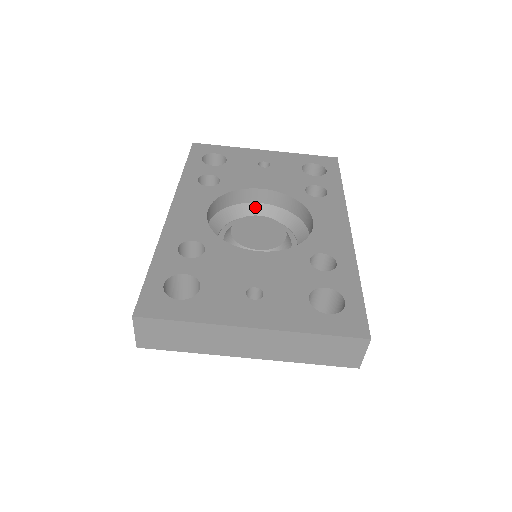
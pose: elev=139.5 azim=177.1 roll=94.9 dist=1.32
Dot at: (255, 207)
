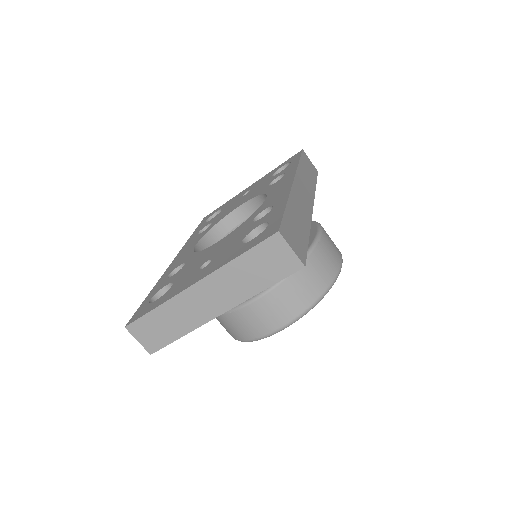
Dot at: occluded
